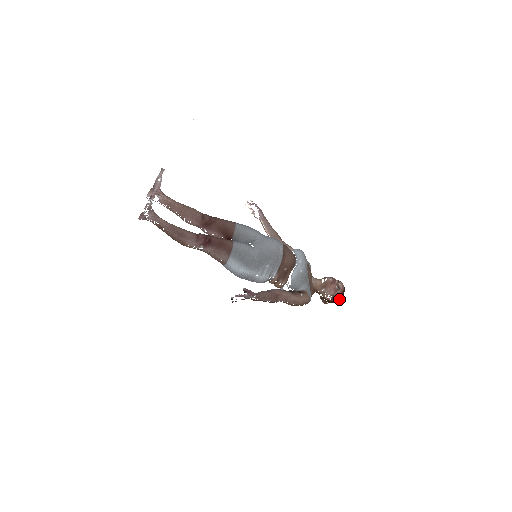
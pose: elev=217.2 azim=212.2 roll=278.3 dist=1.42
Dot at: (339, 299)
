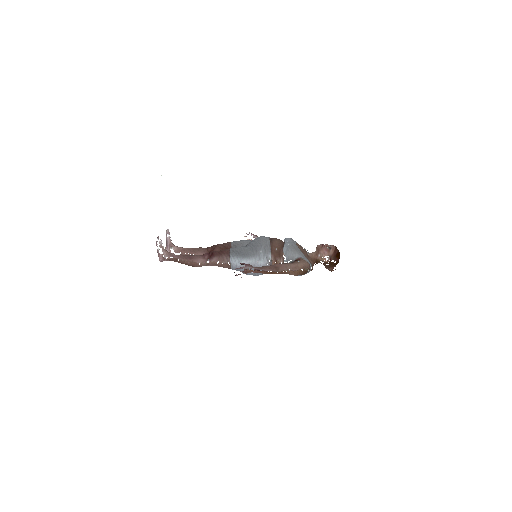
Dot at: (337, 257)
